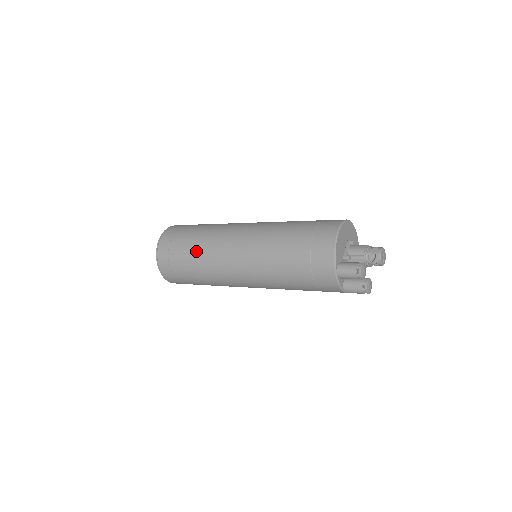
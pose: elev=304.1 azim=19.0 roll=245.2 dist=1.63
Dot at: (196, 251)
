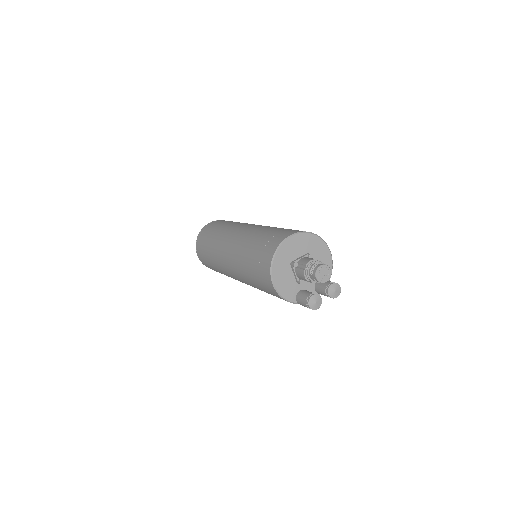
Dot at: occluded
